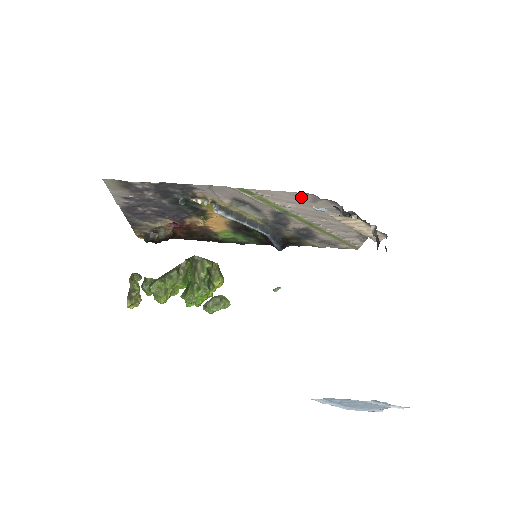
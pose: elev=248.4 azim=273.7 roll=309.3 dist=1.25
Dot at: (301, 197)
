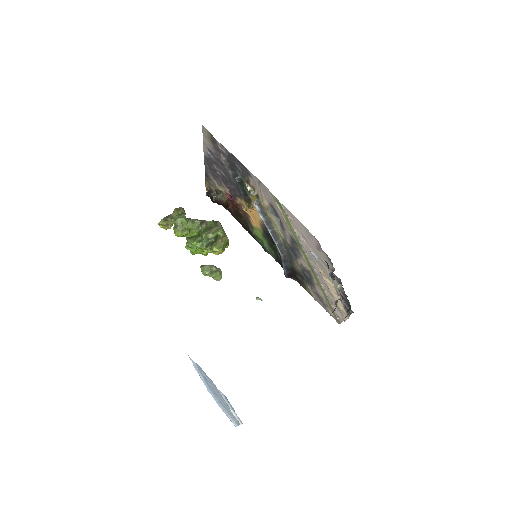
Dot at: (311, 237)
